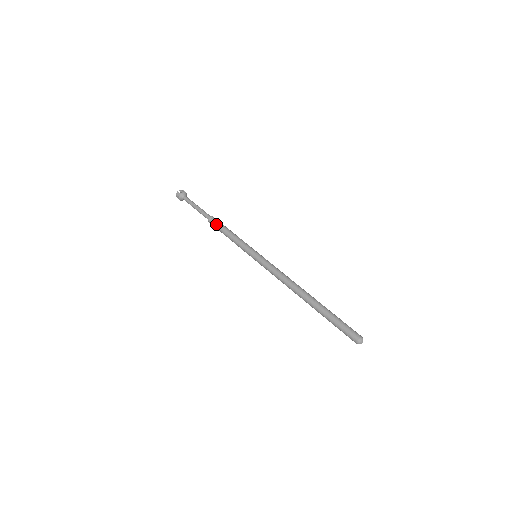
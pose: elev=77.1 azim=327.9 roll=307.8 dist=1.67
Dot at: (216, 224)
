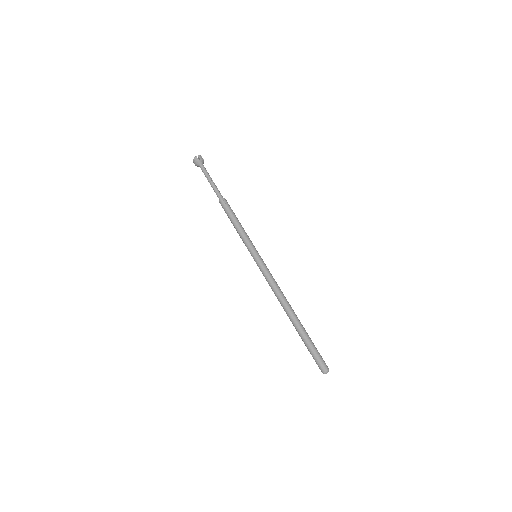
Dot at: (224, 210)
